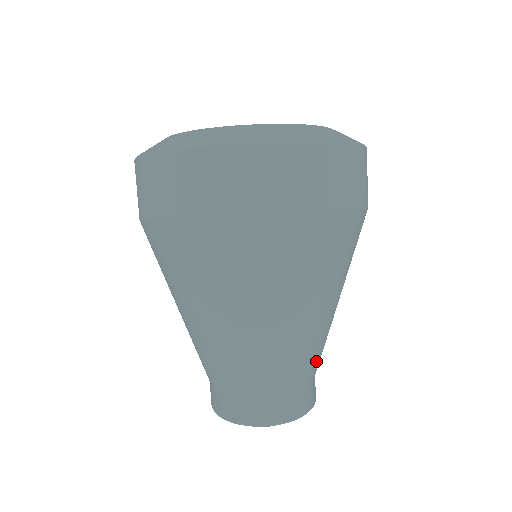
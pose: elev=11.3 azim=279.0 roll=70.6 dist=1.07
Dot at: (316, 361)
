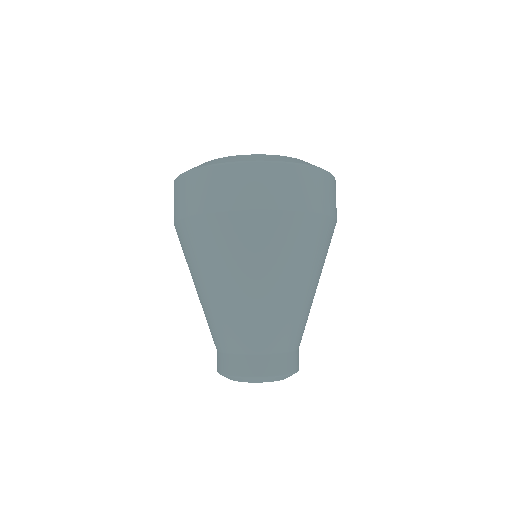
Dot at: (299, 332)
